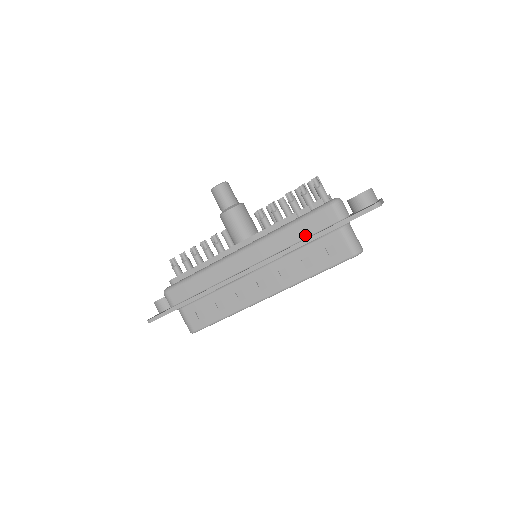
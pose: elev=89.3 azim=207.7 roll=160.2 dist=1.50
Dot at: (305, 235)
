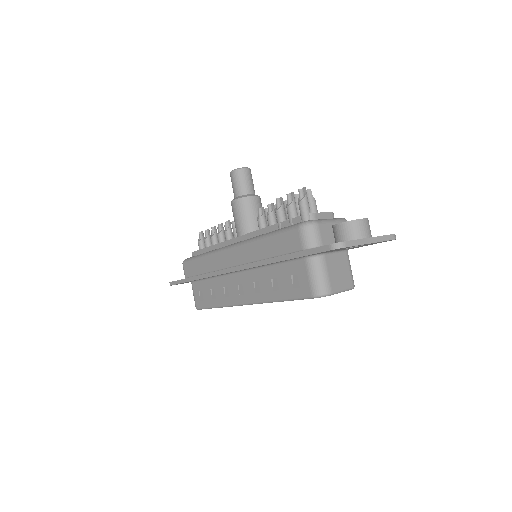
Dot at: (274, 253)
